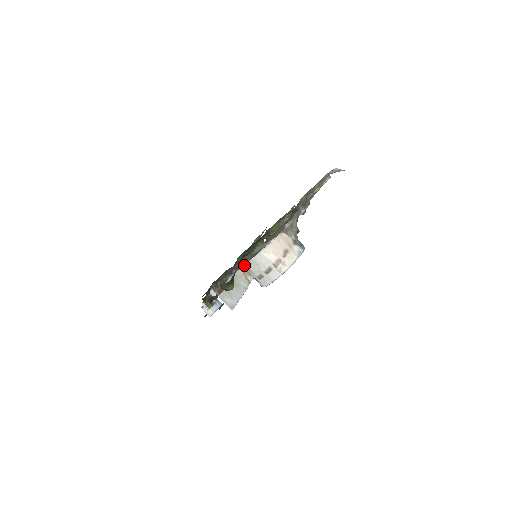
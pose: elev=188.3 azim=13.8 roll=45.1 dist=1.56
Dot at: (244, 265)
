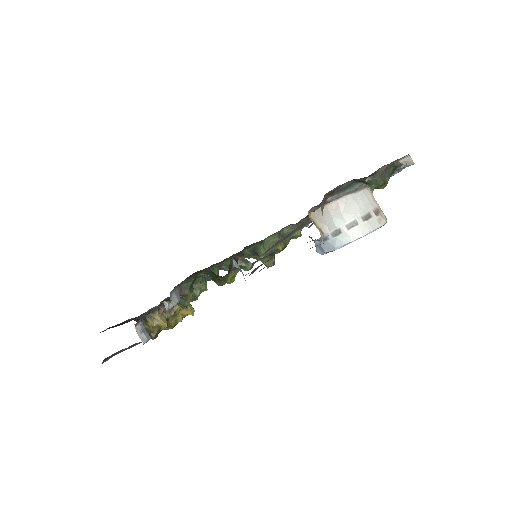
Dot at: (330, 207)
